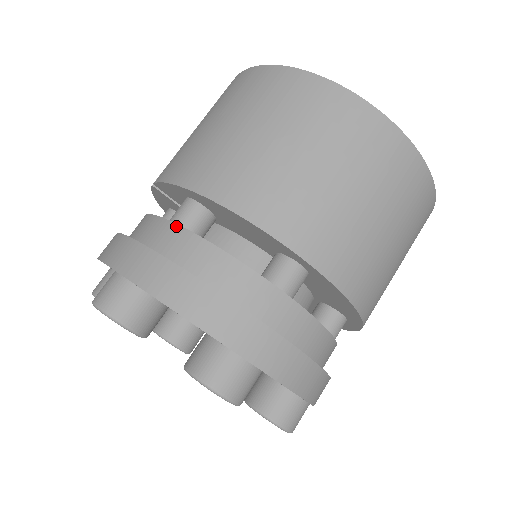
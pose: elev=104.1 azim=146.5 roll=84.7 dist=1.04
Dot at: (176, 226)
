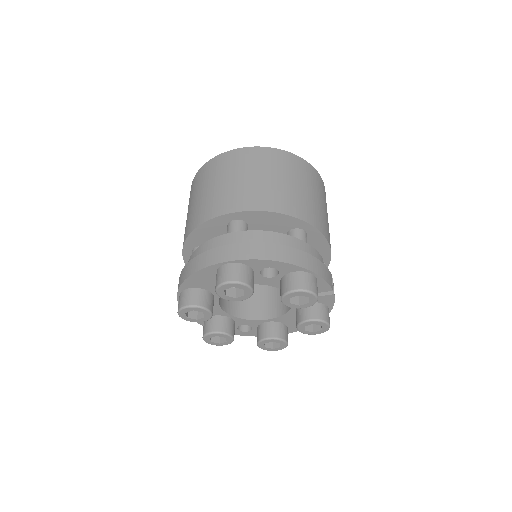
Dot at: occluded
